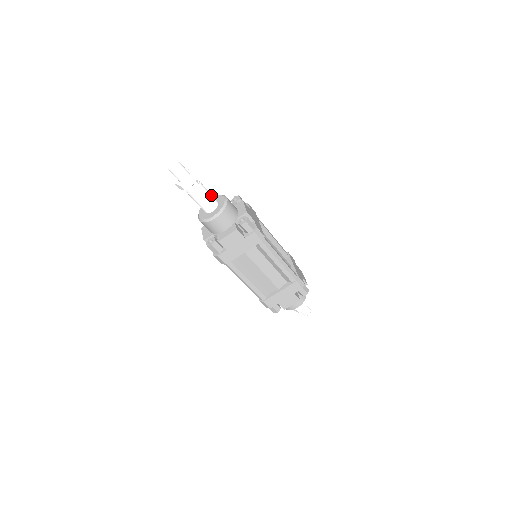
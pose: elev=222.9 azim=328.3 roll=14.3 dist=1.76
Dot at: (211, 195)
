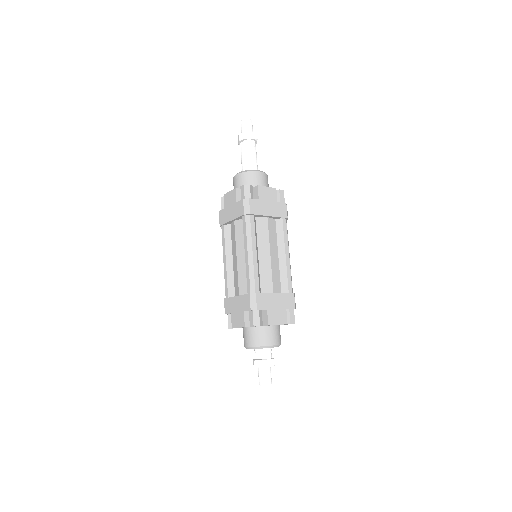
Dot at: occluded
